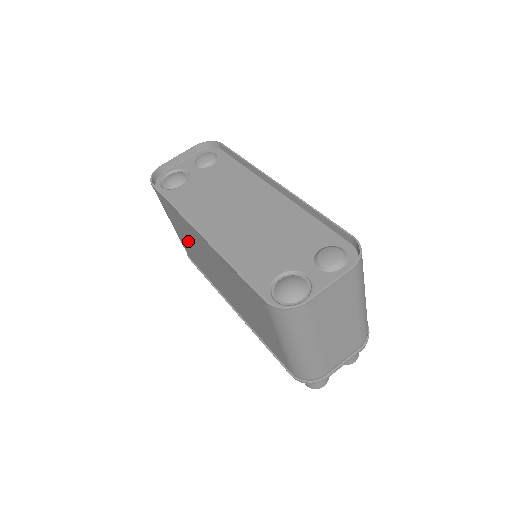
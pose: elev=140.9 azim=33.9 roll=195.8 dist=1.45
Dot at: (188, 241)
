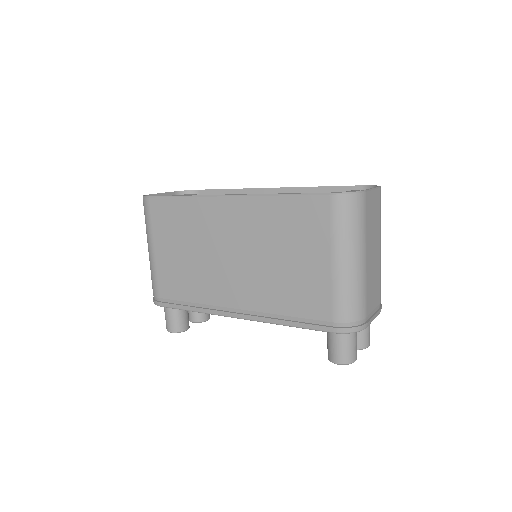
Dot at: (183, 249)
